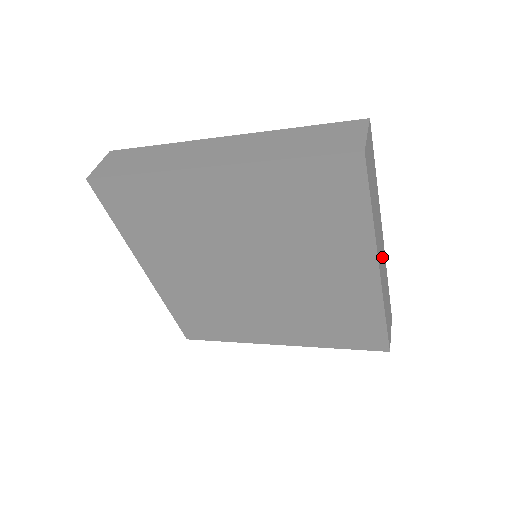
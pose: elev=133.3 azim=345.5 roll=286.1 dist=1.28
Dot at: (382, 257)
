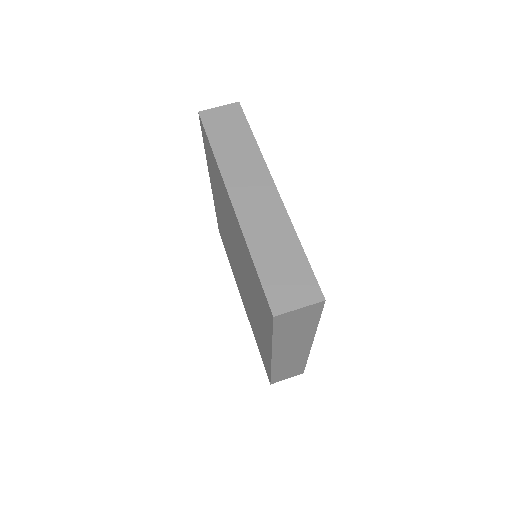
Dot at: (294, 352)
